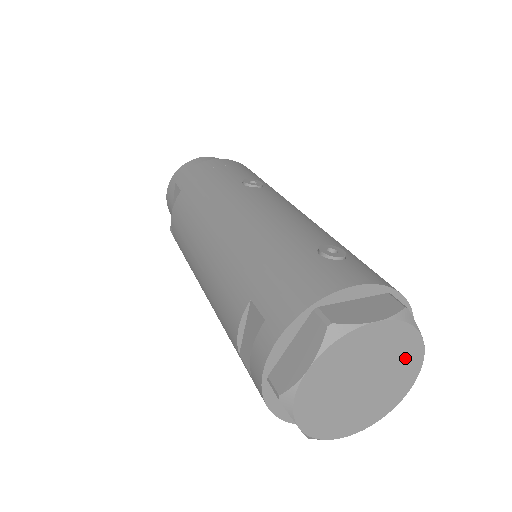
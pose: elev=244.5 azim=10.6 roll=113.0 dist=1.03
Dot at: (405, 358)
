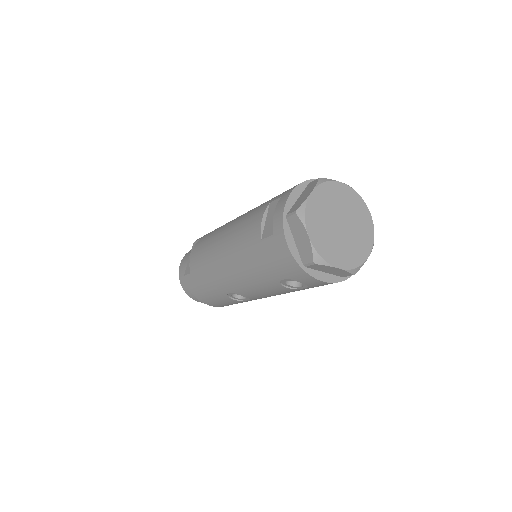
Dot at: (363, 222)
